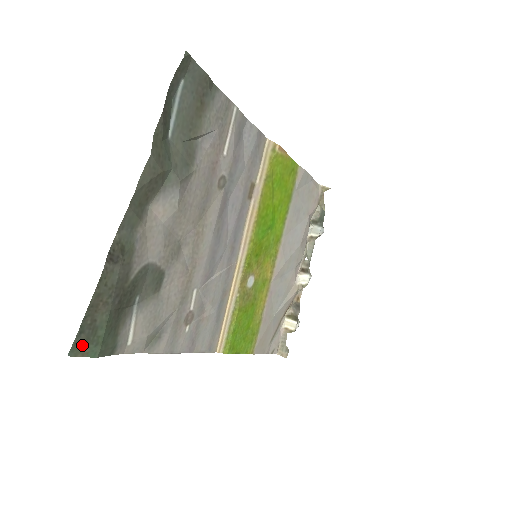
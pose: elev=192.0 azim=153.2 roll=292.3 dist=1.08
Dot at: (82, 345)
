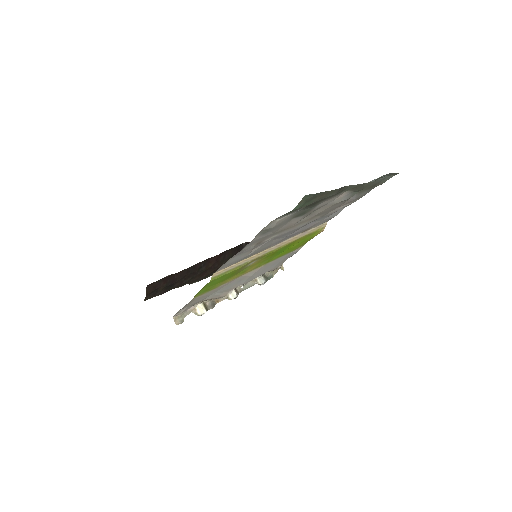
Dot at: (306, 199)
